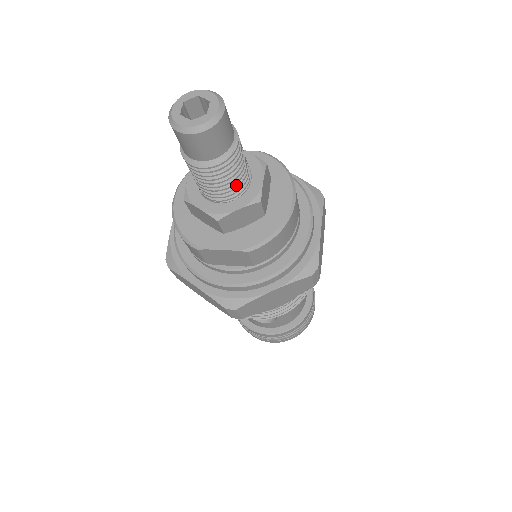
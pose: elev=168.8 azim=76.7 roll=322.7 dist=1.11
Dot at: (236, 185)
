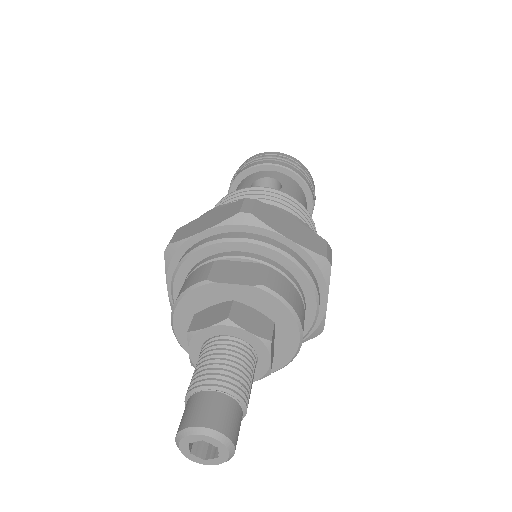
Dot at: occluded
